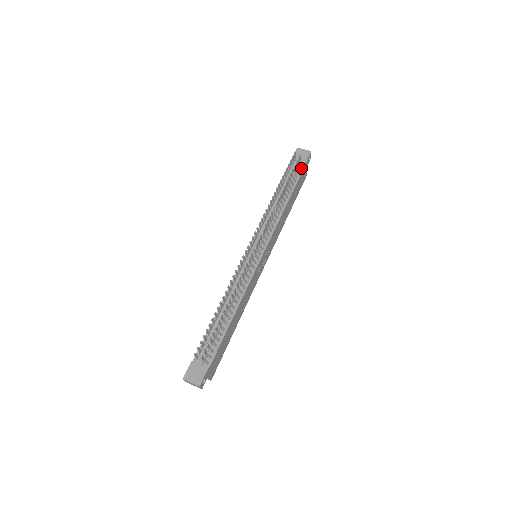
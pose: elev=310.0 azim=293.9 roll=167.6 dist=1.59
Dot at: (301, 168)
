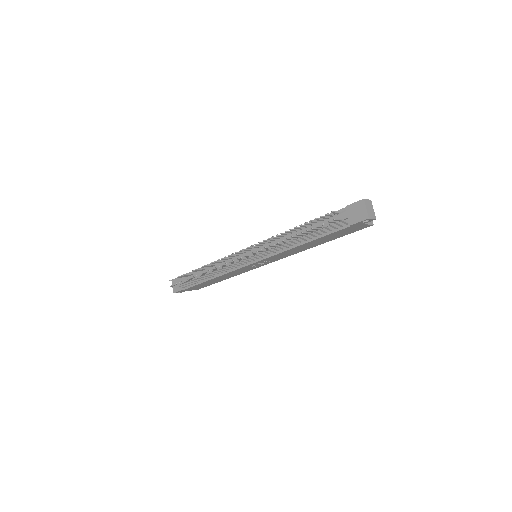
Dot at: (344, 225)
